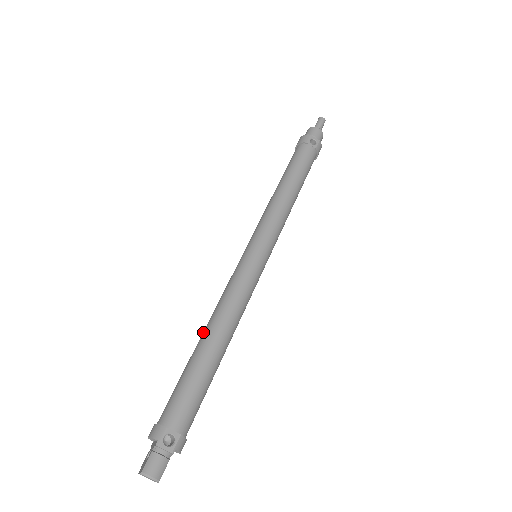
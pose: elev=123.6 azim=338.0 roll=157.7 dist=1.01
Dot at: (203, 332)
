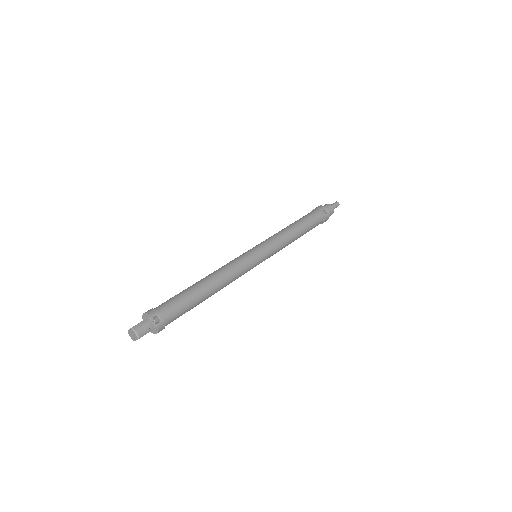
Dot at: (203, 278)
